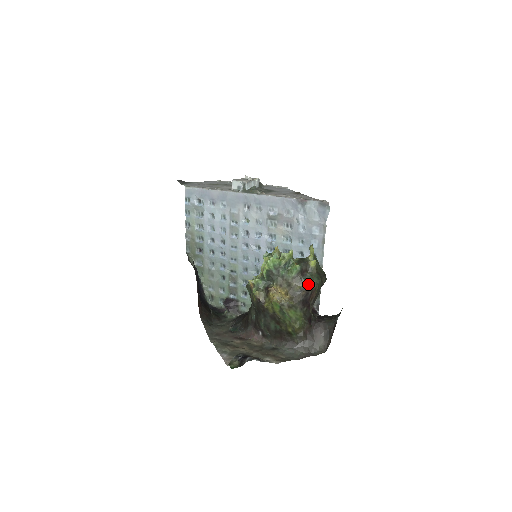
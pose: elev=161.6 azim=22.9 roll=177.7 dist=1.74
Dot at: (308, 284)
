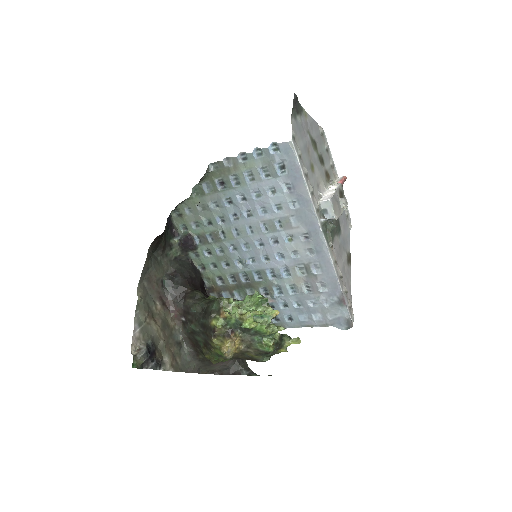
Dot at: (260, 359)
